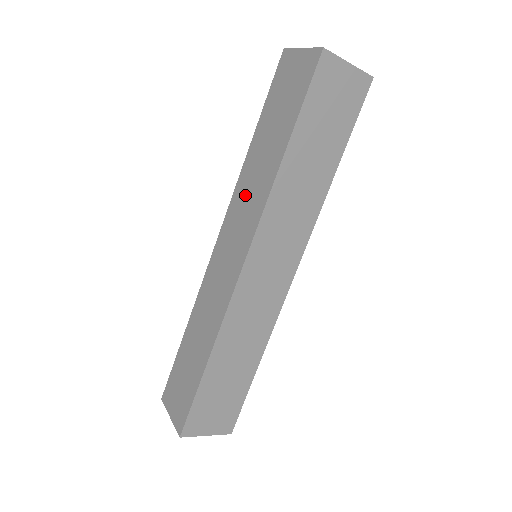
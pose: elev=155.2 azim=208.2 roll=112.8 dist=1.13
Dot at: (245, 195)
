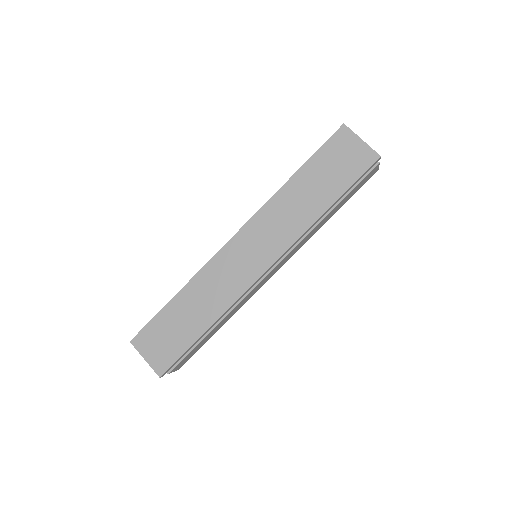
Dot at: occluded
